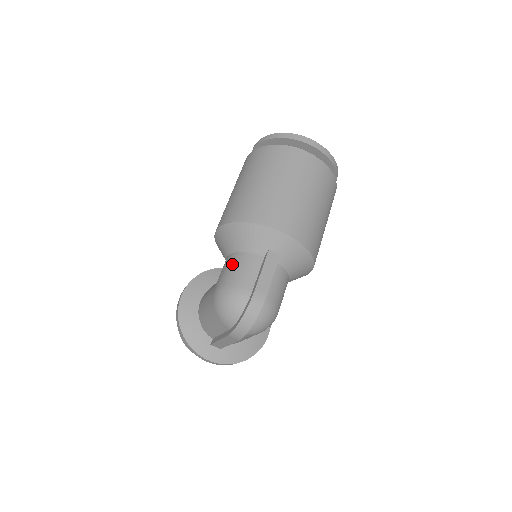
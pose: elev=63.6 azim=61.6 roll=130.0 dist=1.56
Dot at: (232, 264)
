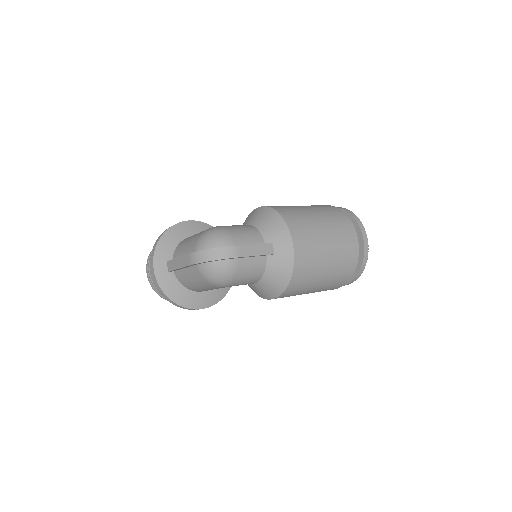
Dot at: (243, 226)
